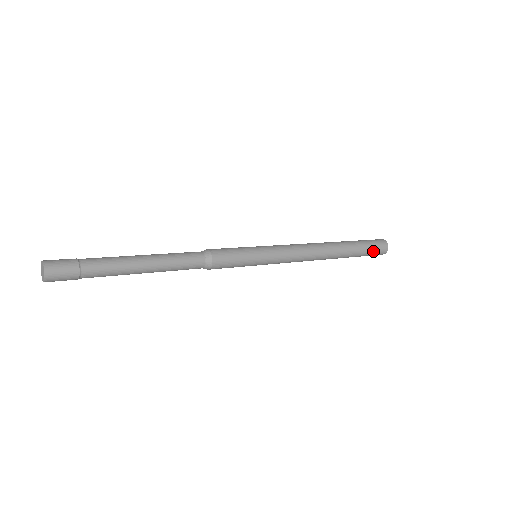
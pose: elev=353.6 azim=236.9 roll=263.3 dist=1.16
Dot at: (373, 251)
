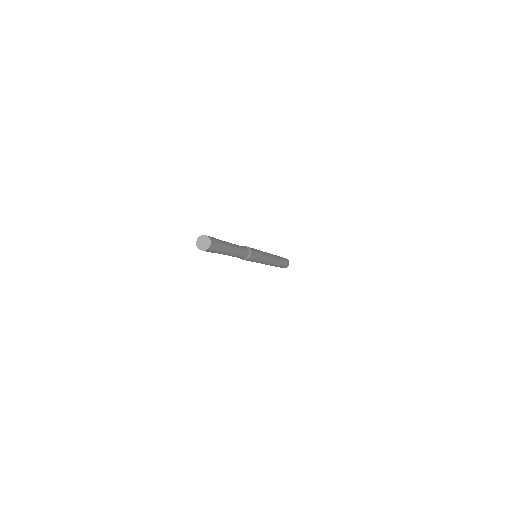
Dot at: (285, 260)
